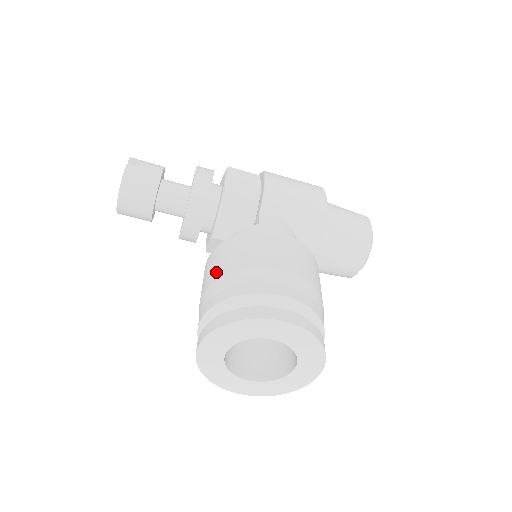
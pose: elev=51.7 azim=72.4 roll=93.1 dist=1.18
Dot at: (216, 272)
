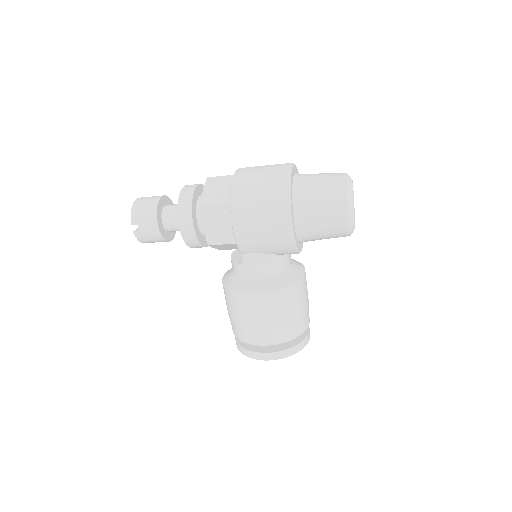
Dot at: (228, 310)
